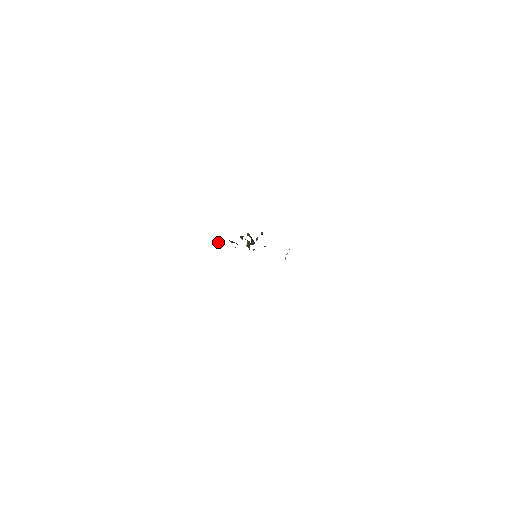
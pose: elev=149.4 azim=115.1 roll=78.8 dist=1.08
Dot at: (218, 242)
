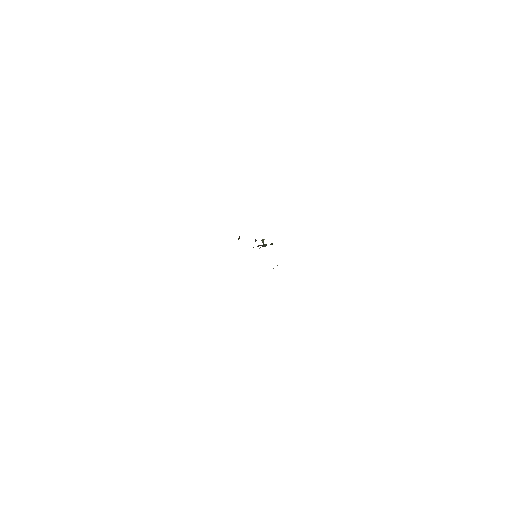
Dot at: occluded
